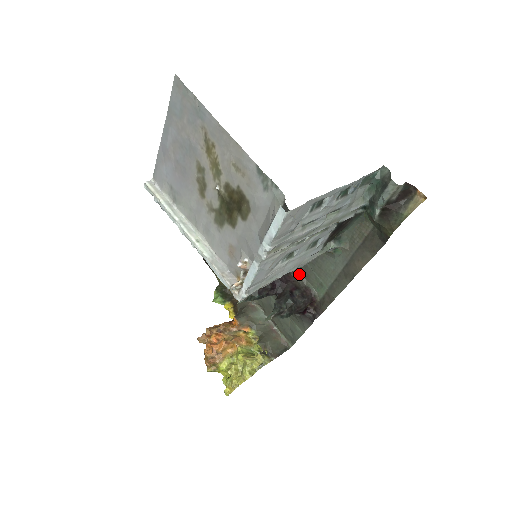
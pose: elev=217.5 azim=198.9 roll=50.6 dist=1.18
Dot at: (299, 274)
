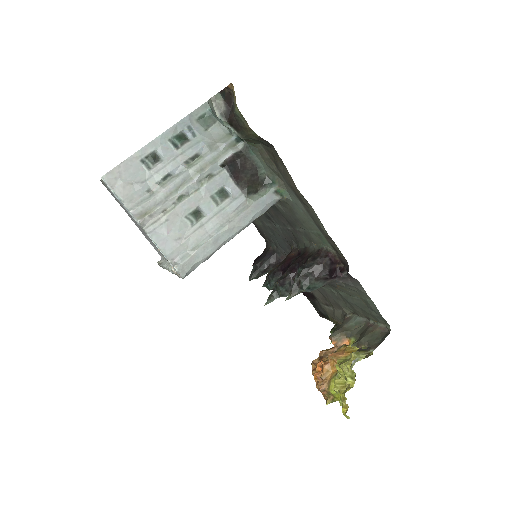
Dot at: (310, 245)
